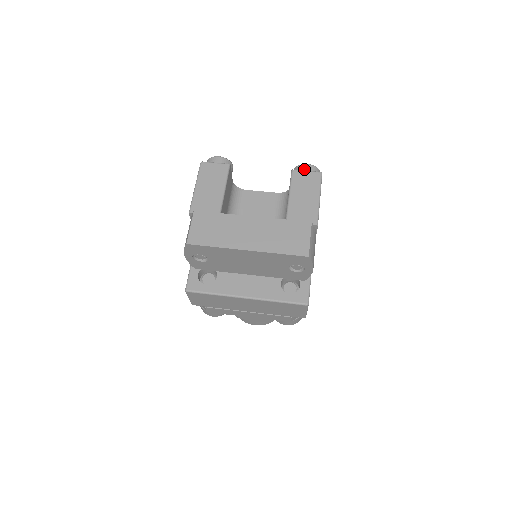
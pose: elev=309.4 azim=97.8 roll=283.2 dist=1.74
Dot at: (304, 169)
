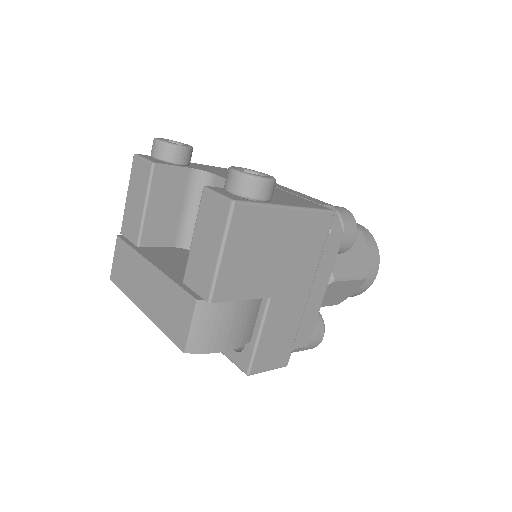
Dot at: (228, 181)
